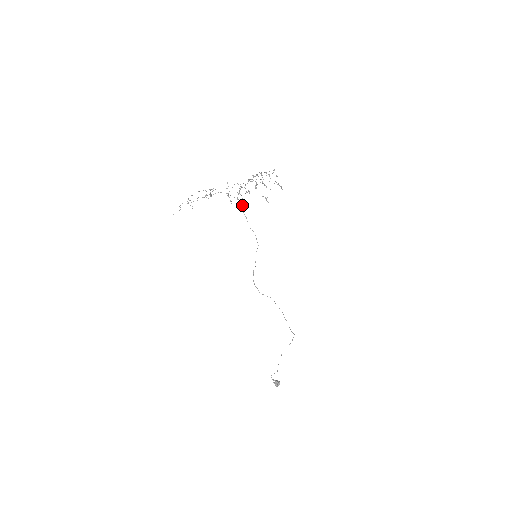
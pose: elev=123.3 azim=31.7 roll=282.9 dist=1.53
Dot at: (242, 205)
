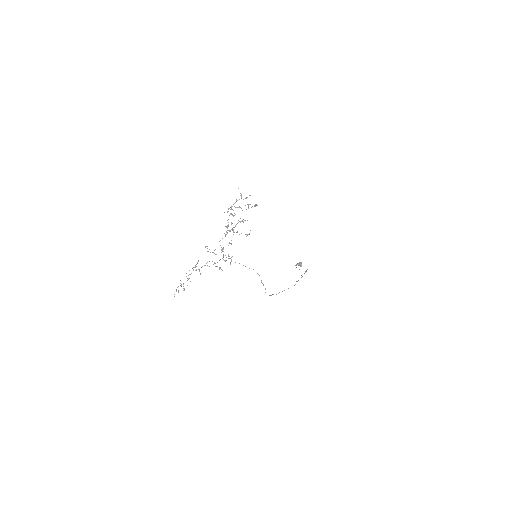
Dot at: (231, 260)
